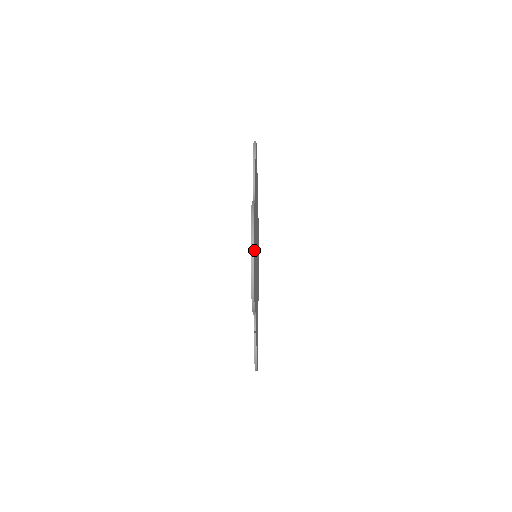
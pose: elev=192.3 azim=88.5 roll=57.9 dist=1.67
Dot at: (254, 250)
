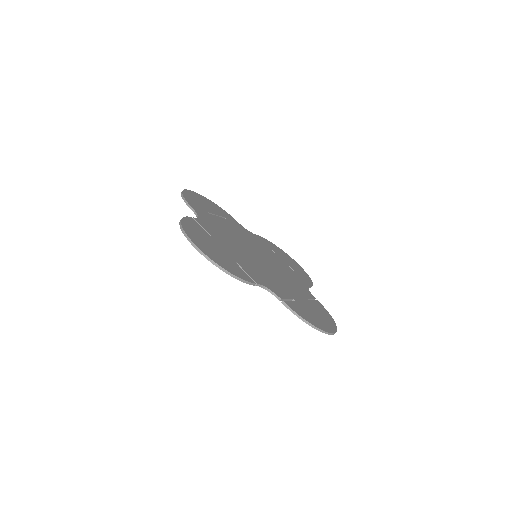
Dot at: (207, 205)
